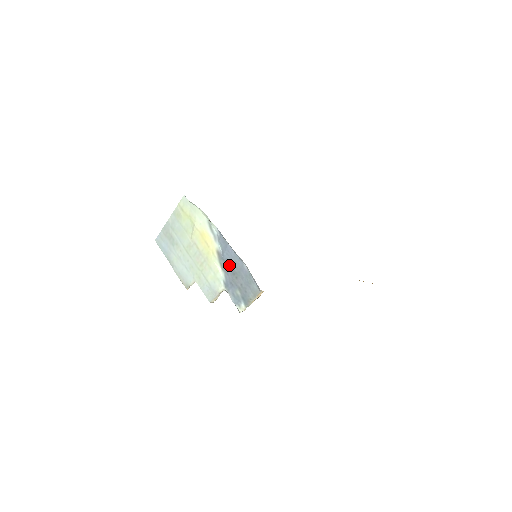
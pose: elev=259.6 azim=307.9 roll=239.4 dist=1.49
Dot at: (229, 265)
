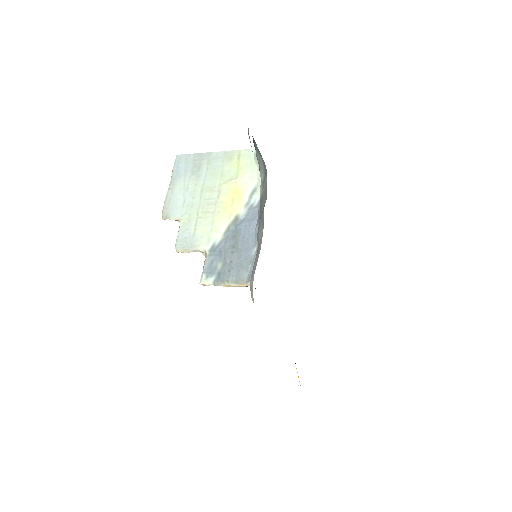
Dot at: (237, 236)
